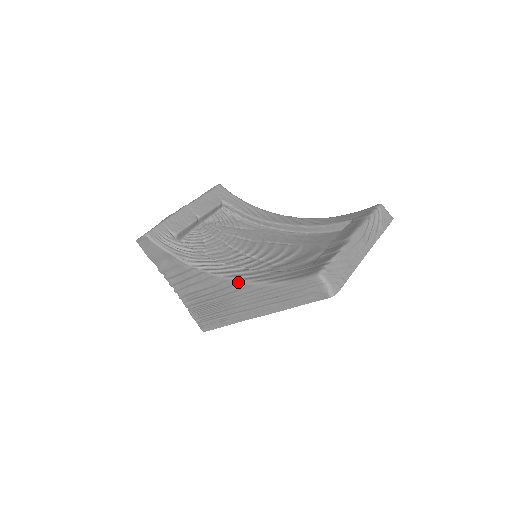
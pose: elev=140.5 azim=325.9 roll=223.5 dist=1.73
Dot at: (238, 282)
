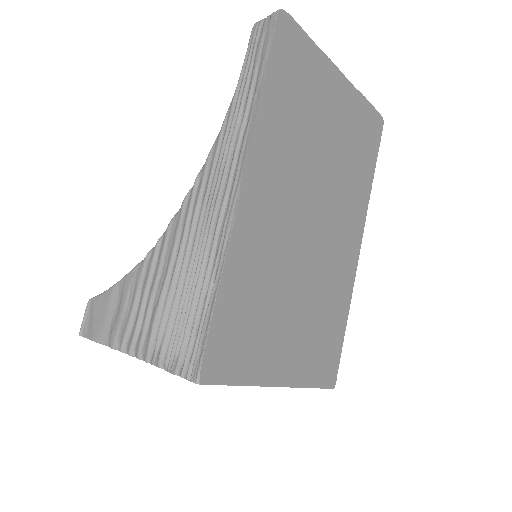
Dot at: occluded
